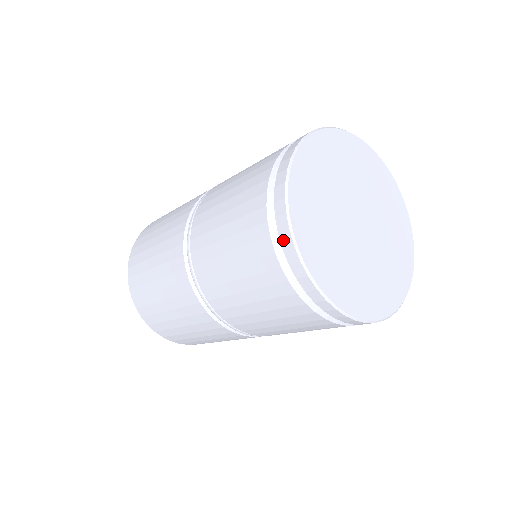
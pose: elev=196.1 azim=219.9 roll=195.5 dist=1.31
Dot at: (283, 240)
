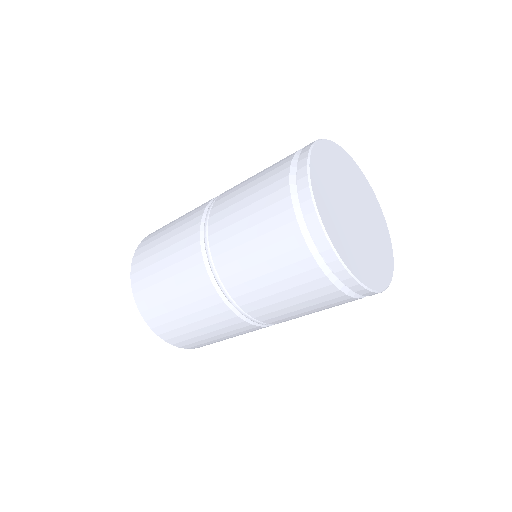
Dot at: (320, 245)
